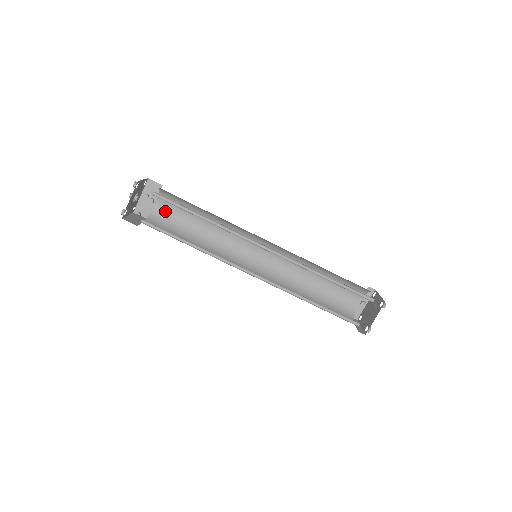
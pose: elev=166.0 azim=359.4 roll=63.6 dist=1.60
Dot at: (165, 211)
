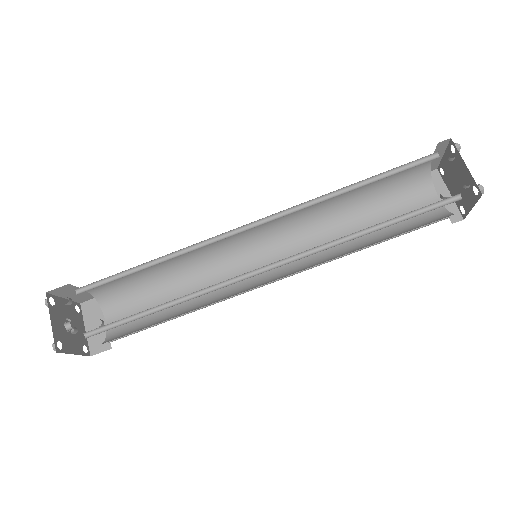
Dot at: occluded
